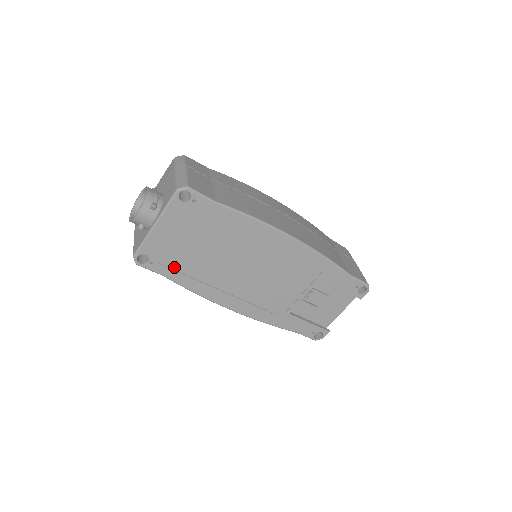
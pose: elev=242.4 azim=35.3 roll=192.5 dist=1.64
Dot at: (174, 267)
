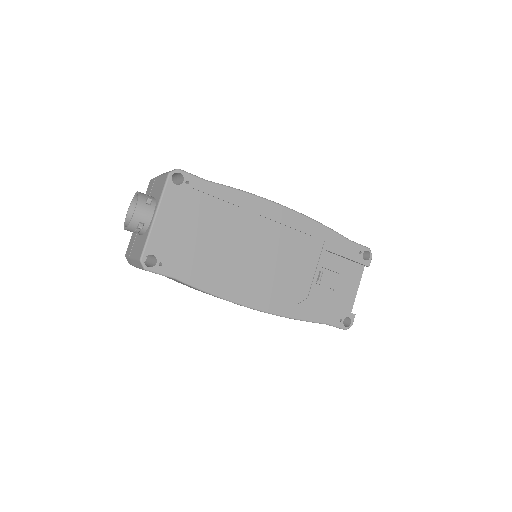
Dot at: (184, 265)
